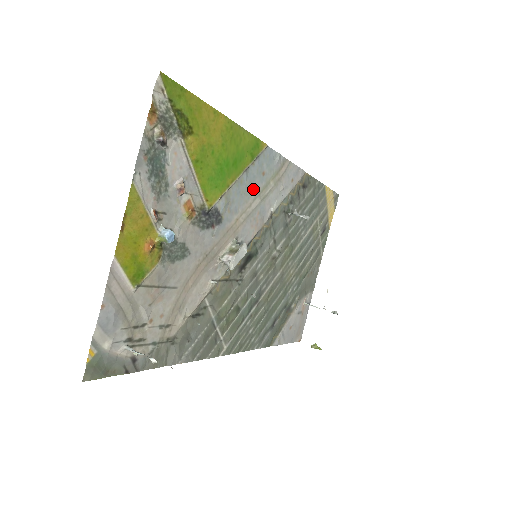
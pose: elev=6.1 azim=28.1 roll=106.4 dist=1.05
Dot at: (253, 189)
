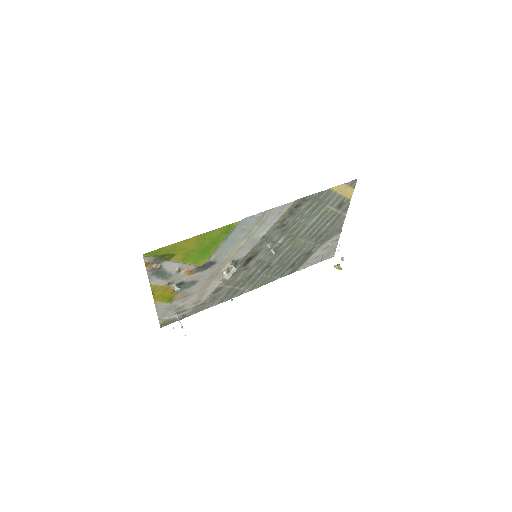
Dot at: (237, 239)
